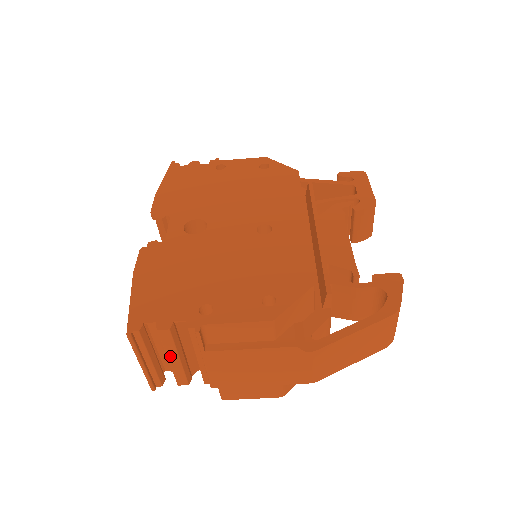
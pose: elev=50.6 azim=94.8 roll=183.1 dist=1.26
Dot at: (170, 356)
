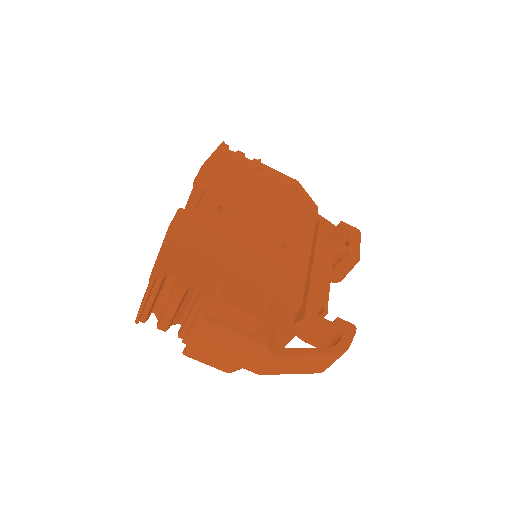
Dot at: (170, 306)
